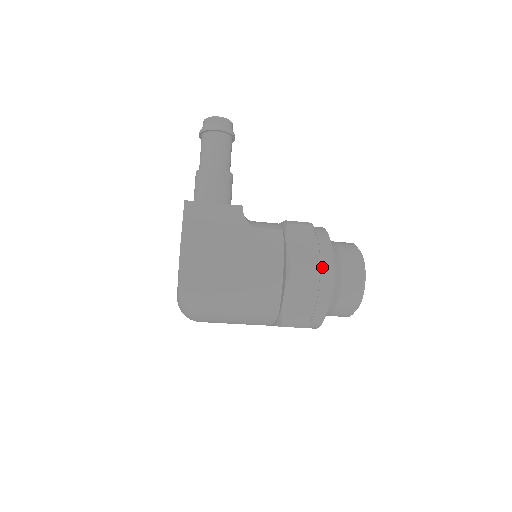
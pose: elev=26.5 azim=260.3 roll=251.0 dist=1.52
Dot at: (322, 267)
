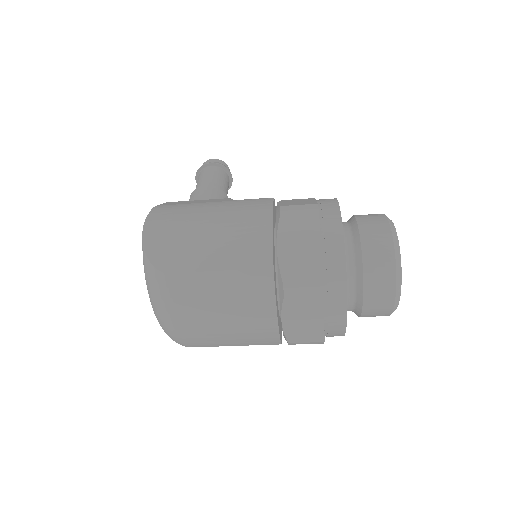
Dot at: (324, 209)
